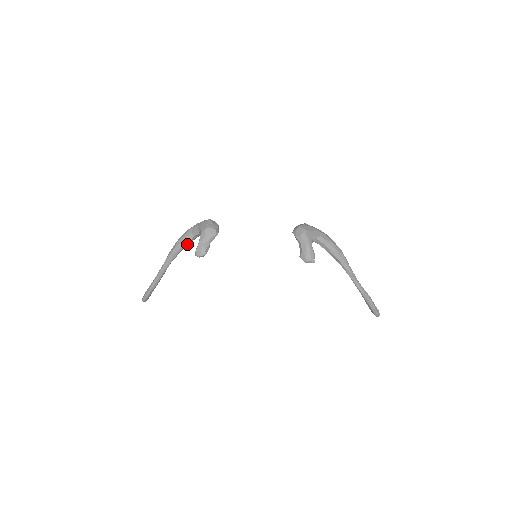
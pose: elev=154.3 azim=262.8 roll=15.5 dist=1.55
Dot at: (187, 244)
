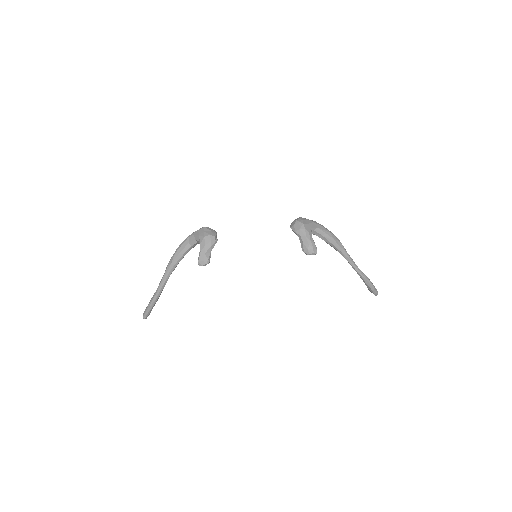
Dot at: occluded
